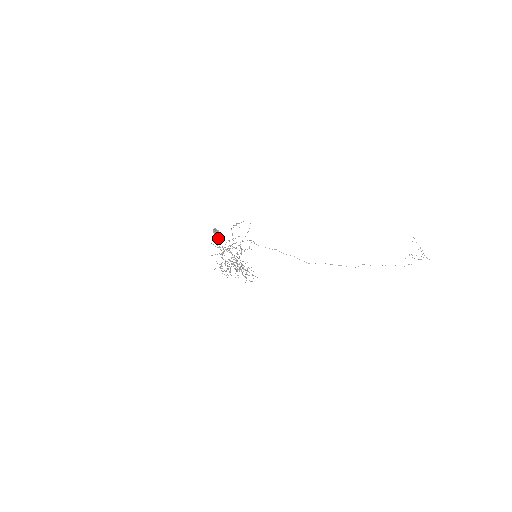
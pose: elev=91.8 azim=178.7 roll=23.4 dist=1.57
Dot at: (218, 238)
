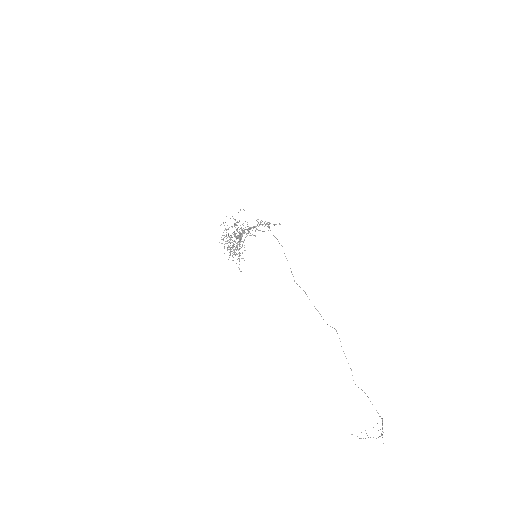
Dot at: occluded
